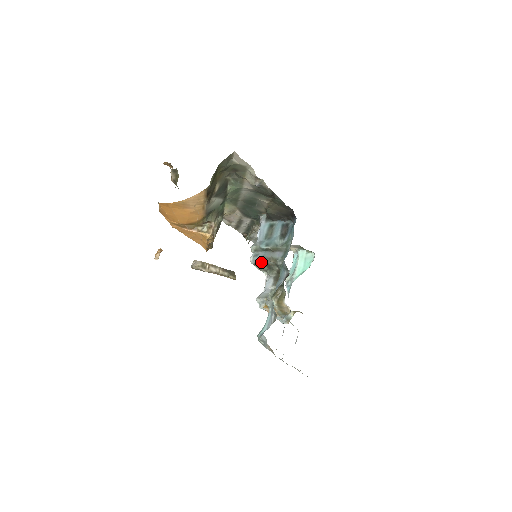
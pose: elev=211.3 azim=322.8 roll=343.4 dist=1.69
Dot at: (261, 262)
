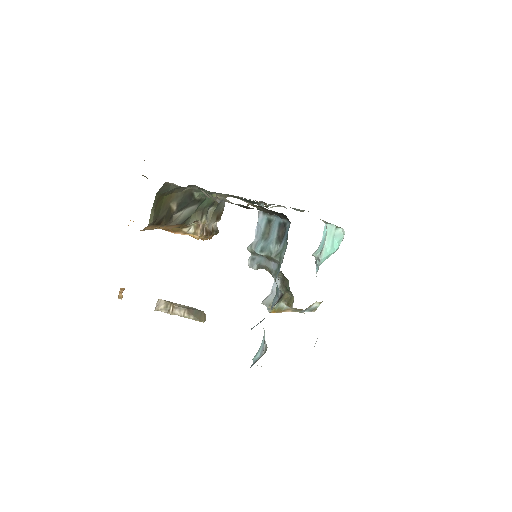
Dot at: occluded
